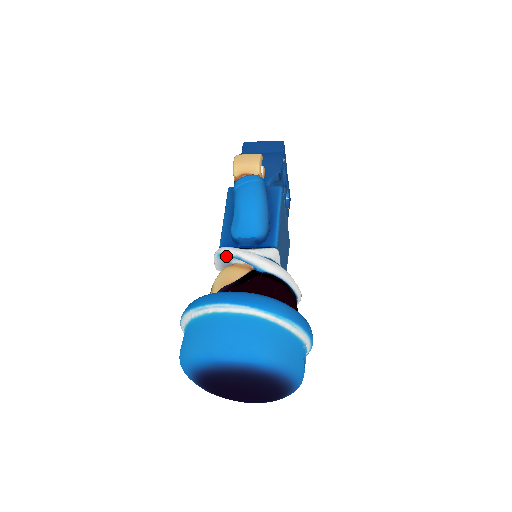
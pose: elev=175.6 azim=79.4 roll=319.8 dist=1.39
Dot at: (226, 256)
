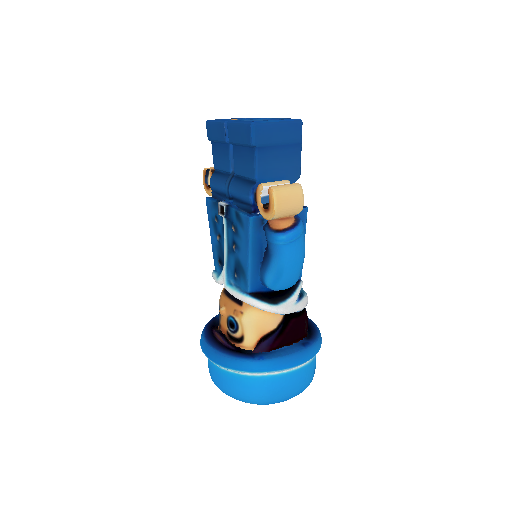
Dot at: occluded
